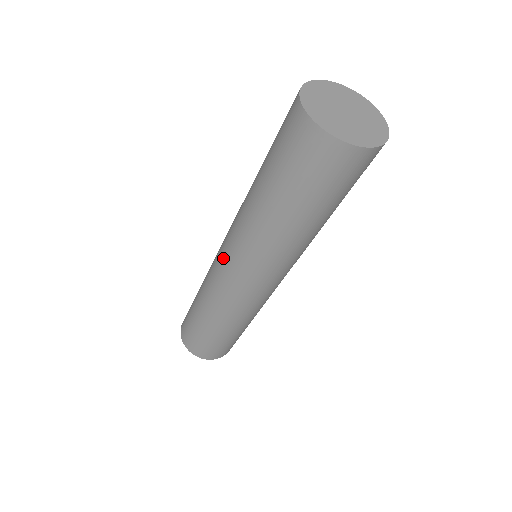
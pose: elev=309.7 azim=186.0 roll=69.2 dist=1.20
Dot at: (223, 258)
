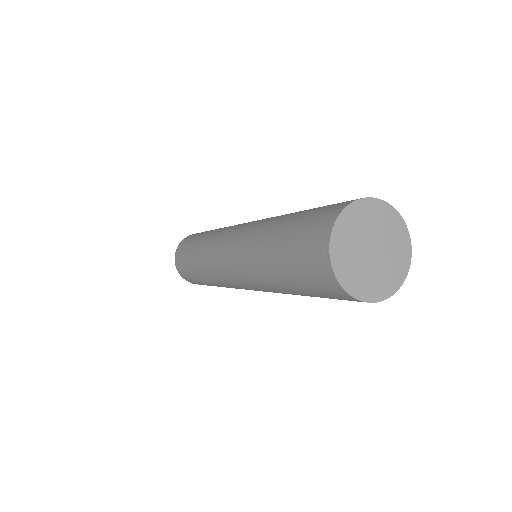
Dot at: (233, 231)
